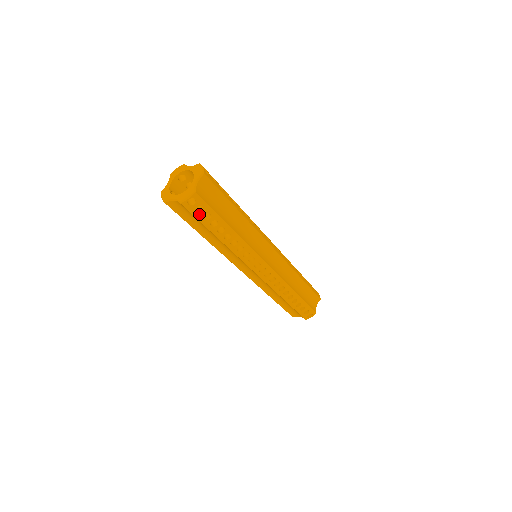
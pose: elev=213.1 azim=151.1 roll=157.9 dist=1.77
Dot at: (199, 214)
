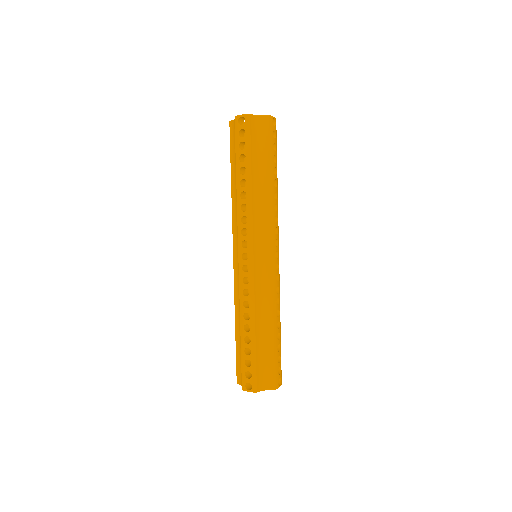
Dot at: (273, 139)
